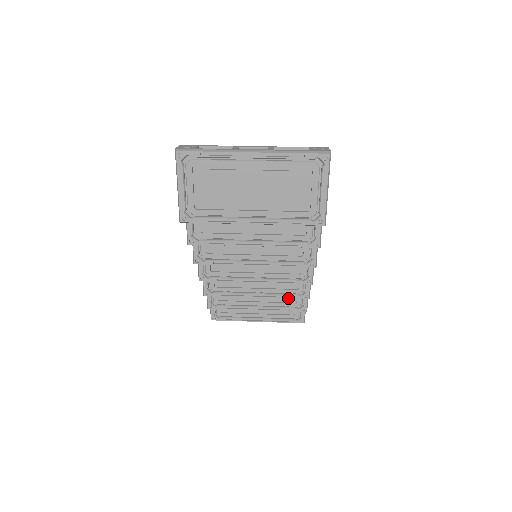
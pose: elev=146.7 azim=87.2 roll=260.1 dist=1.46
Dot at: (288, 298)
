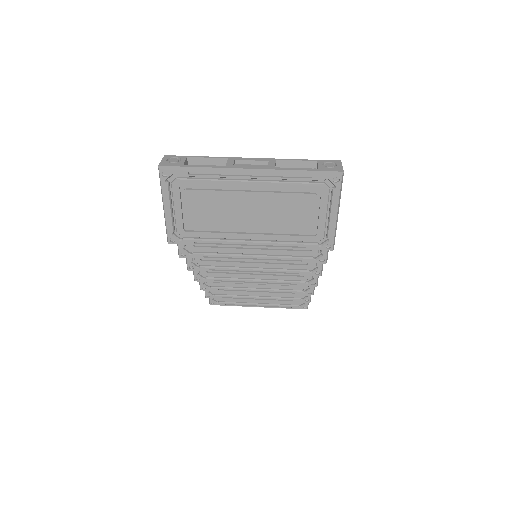
Dot at: occluded
